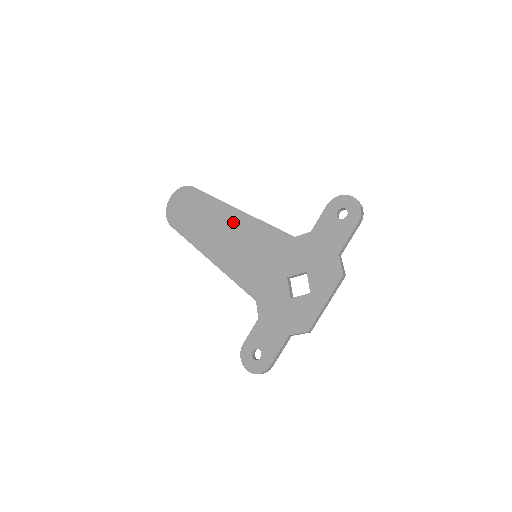
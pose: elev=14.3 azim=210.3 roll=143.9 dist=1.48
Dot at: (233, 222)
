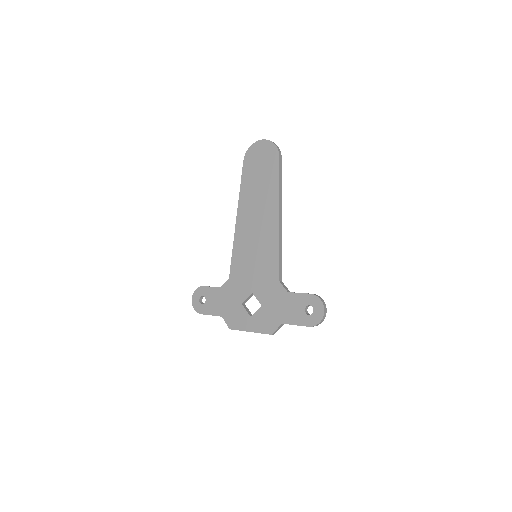
Dot at: (268, 219)
